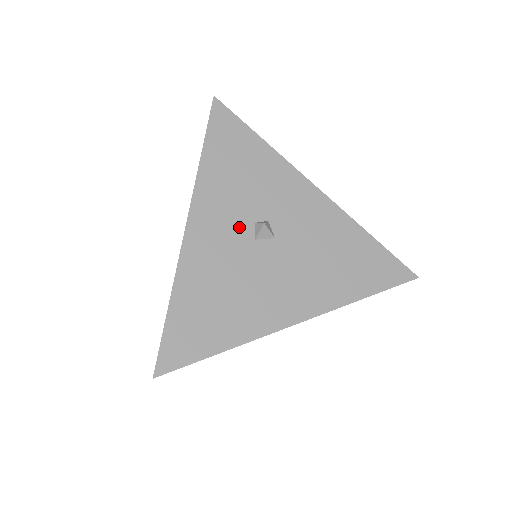
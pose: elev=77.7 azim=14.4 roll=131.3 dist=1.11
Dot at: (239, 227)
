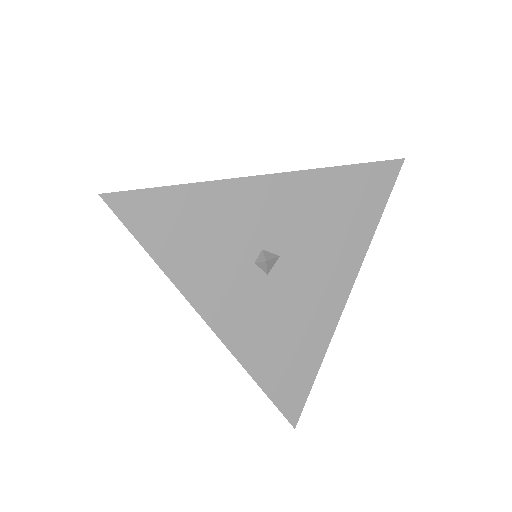
Dot at: (247, 280)
